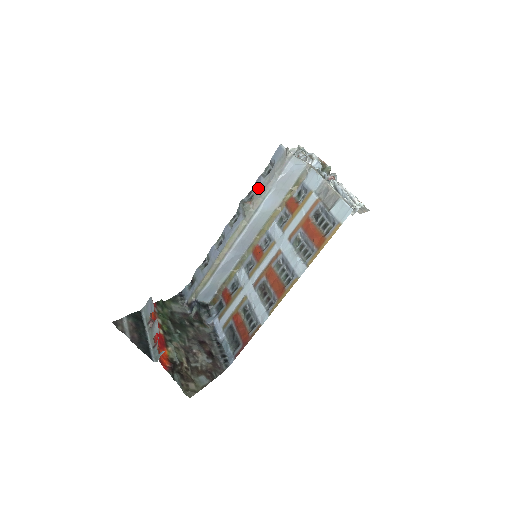
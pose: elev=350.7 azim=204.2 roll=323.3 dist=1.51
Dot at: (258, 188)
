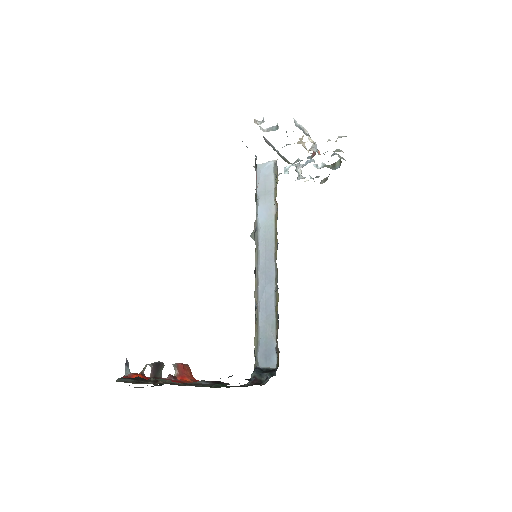
Dot at: occluded
